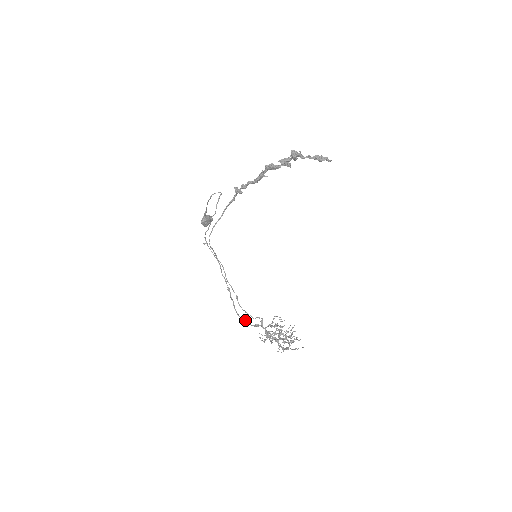
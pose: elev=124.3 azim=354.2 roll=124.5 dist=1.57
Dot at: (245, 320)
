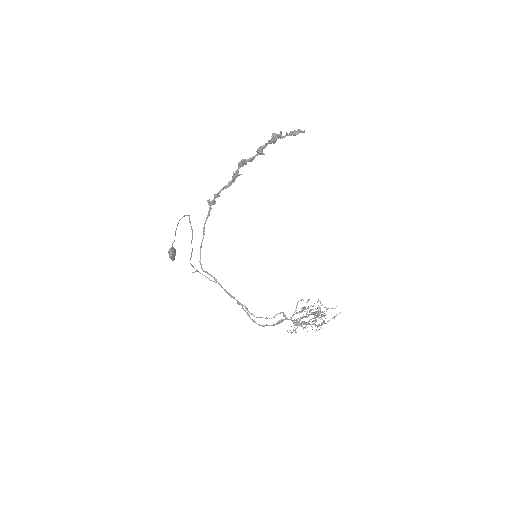
Dot at: (264, 325)
